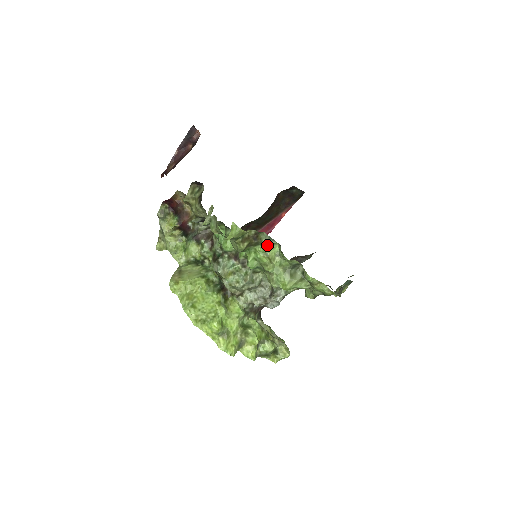
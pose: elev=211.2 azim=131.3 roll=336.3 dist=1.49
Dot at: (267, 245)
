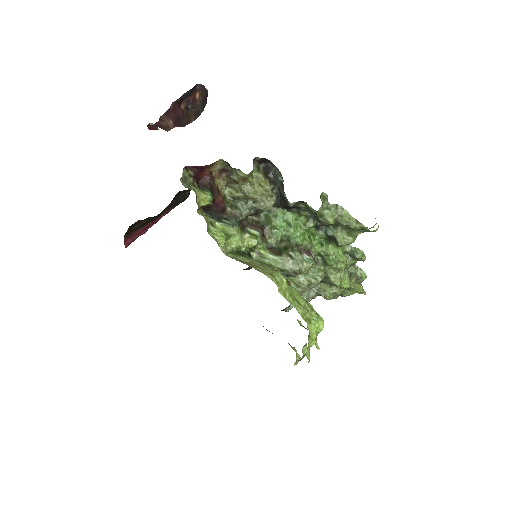
Dot at: occluded
